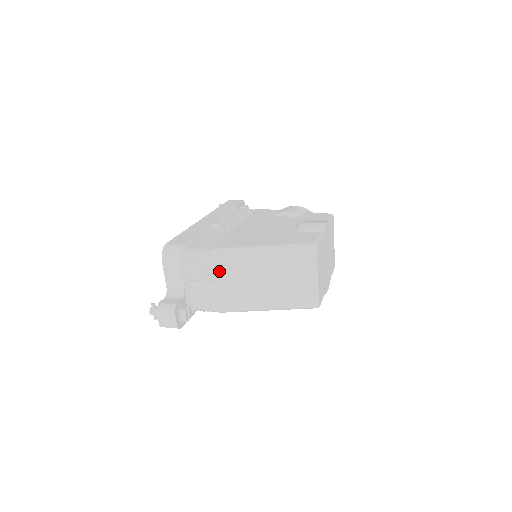
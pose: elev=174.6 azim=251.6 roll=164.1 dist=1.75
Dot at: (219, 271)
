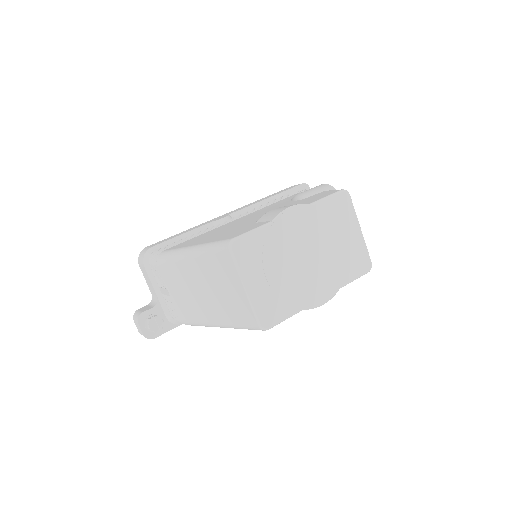
Dot at: (167, 277)
